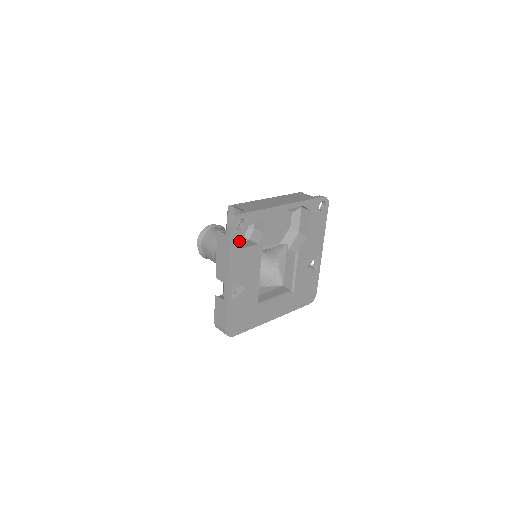
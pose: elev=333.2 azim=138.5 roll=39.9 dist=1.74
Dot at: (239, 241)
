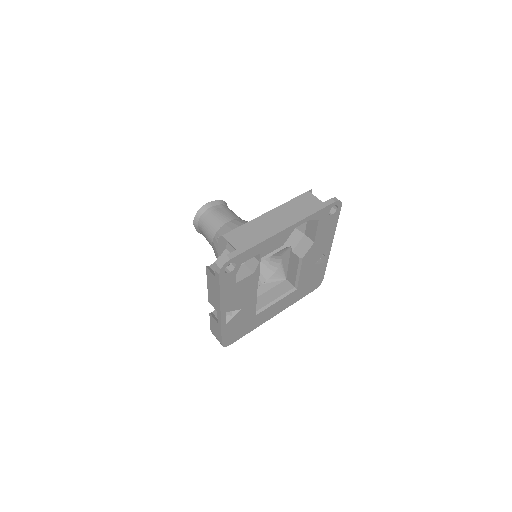
Dot at: (230, 280)
